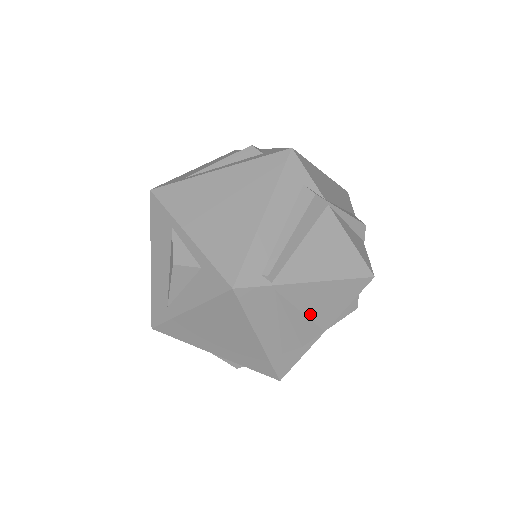
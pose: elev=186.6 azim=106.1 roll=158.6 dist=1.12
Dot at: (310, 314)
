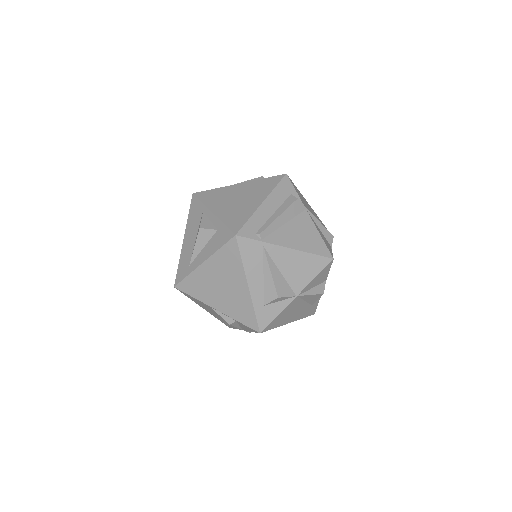
Dot at: (286, 276)
